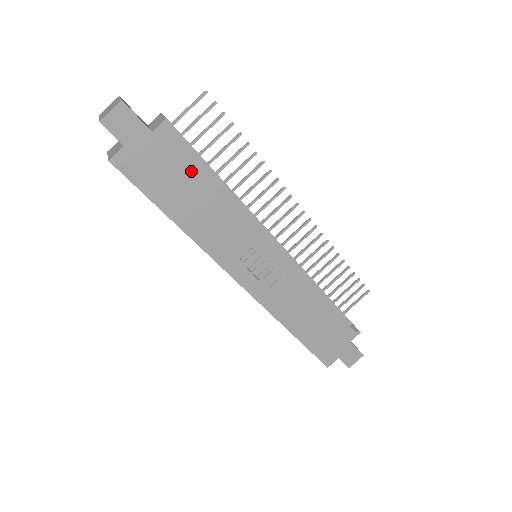
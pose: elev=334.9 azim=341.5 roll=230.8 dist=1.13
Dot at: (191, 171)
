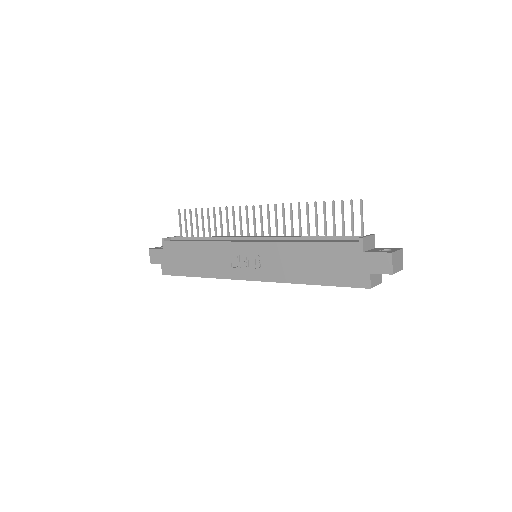
Dot at: (184, 248)
